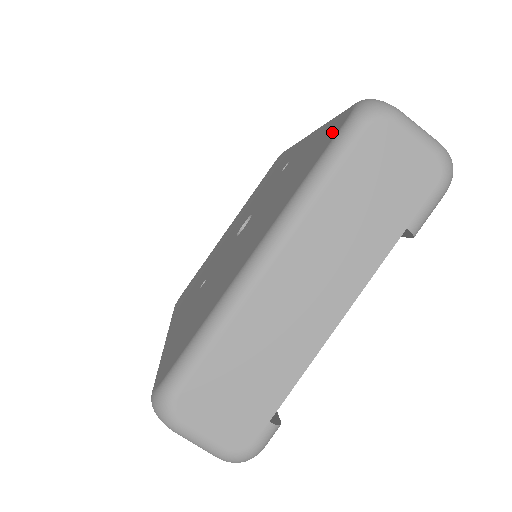
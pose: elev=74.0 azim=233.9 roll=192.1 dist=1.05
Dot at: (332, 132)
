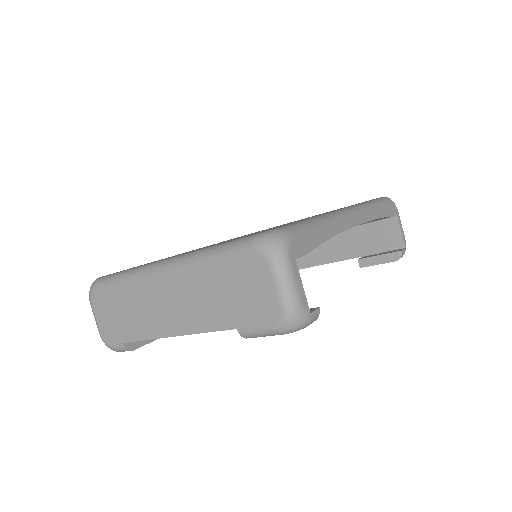
Dot at: (260, 232)
